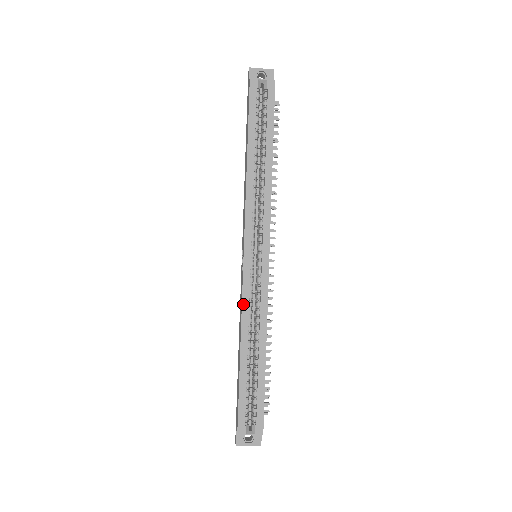
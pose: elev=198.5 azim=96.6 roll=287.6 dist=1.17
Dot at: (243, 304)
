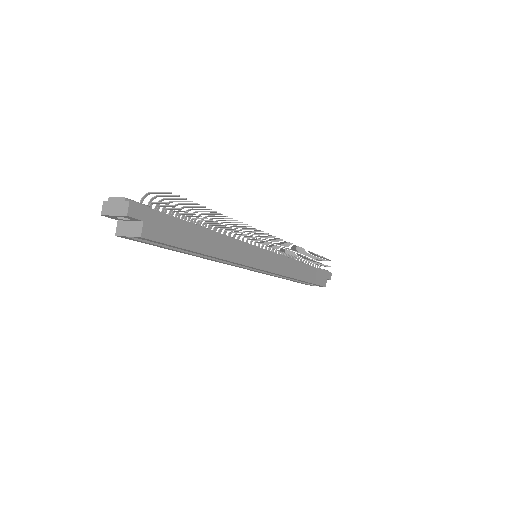
Dot at: (266, 274)
